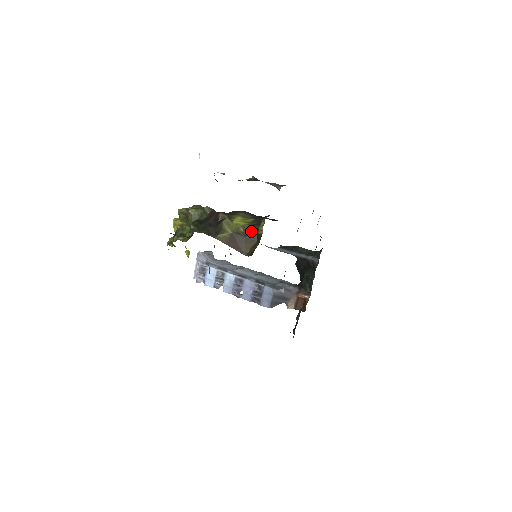
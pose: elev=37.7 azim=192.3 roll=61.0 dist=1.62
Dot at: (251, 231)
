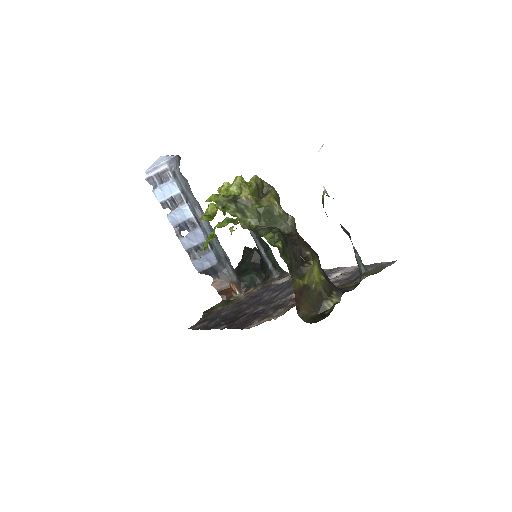
Dot at: (319, 295)
